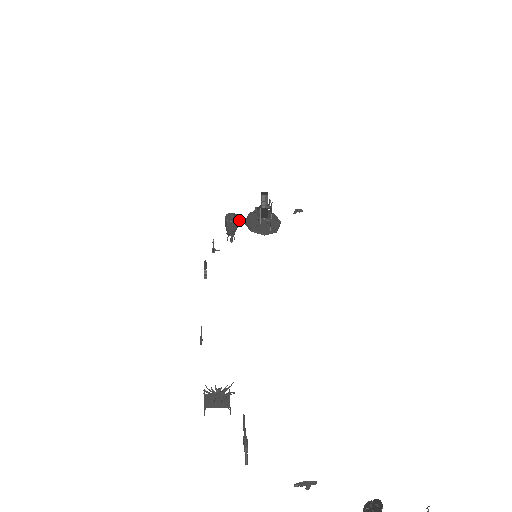
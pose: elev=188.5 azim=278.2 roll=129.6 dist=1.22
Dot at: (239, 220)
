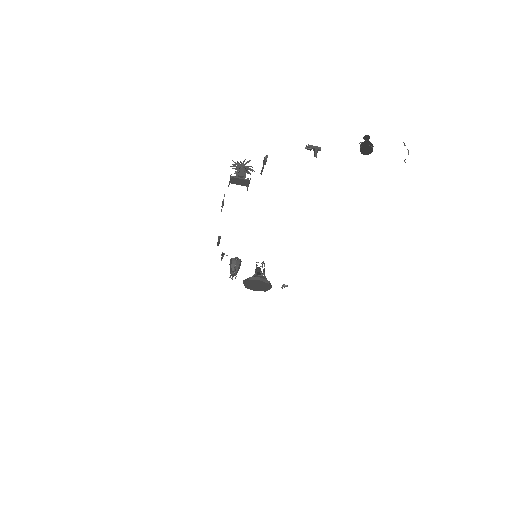
Dot at: occluded
